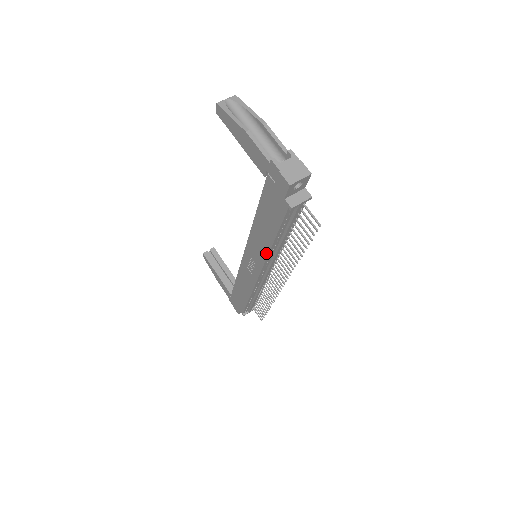
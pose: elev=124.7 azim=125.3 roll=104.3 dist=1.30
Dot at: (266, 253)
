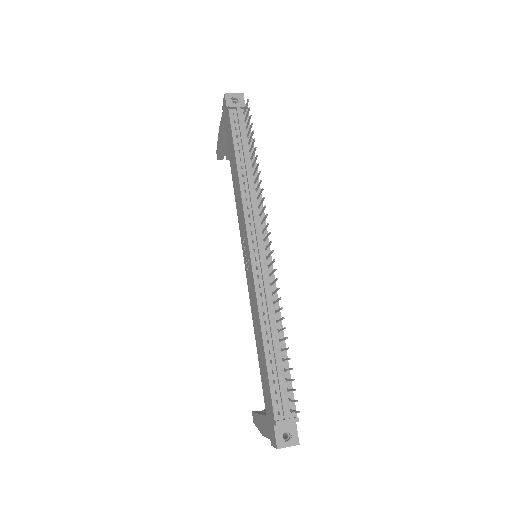
Dot at: (240, 195)
